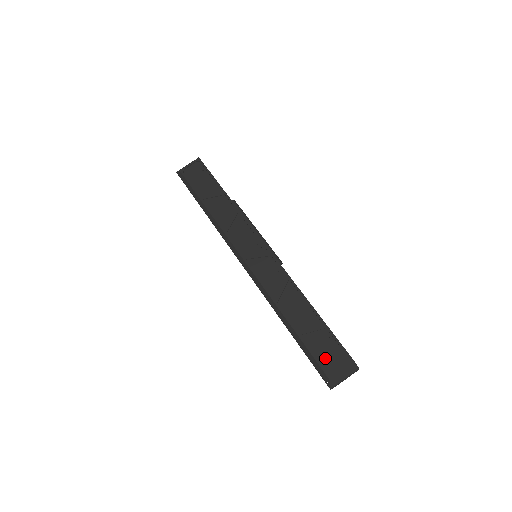
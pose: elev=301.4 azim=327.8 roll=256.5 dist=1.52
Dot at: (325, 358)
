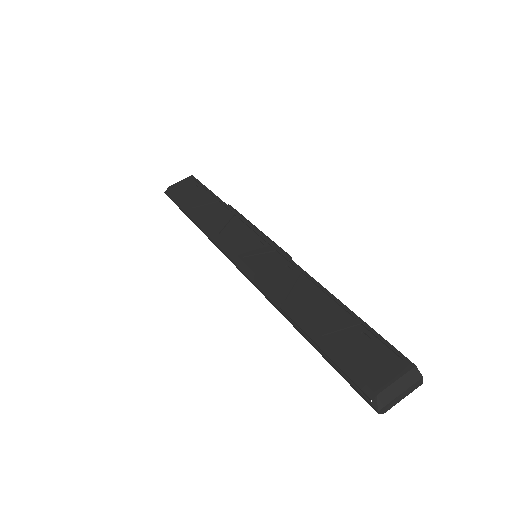
Dot at: (364, 363)
